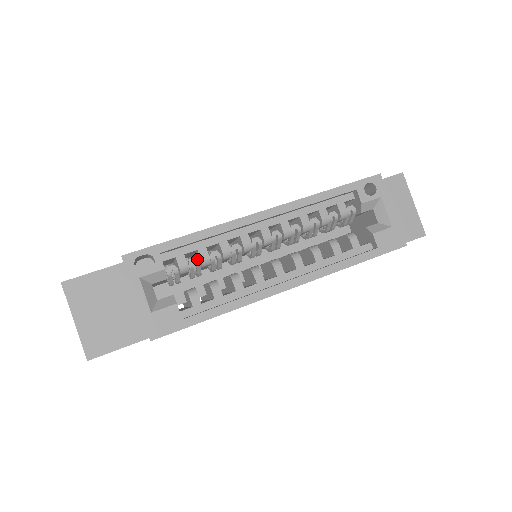
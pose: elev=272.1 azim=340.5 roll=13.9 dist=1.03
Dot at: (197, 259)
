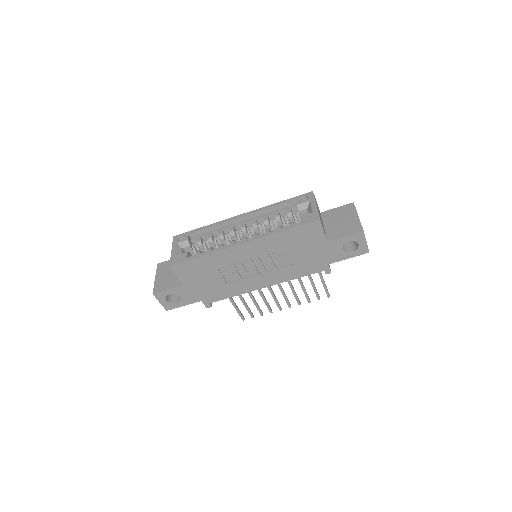
Dot at: (207, 239)
